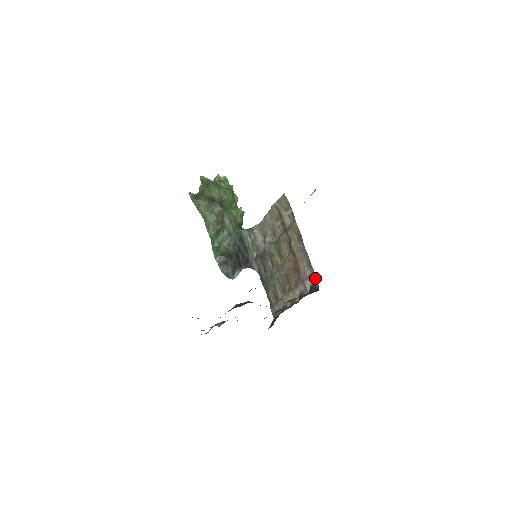
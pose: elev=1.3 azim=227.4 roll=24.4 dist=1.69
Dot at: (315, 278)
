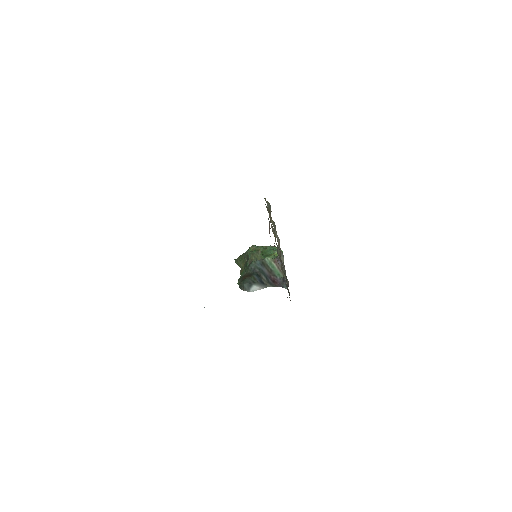
Dot at: occluded
